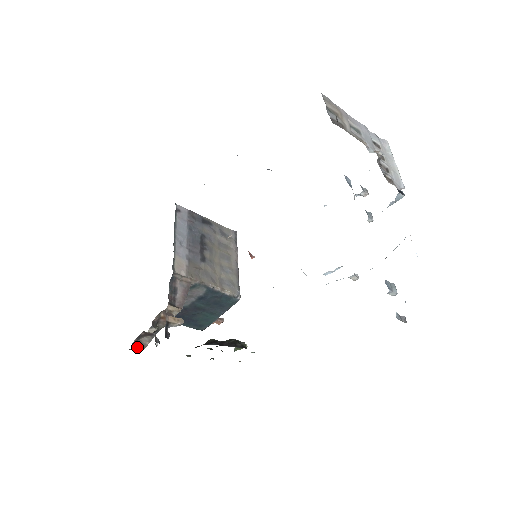
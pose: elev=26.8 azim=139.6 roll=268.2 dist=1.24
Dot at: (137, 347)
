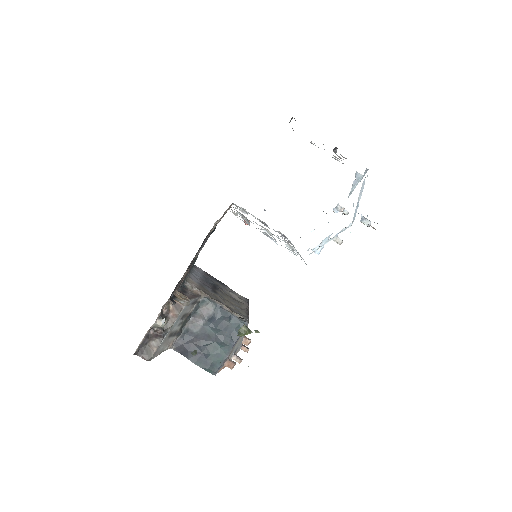
Dot at: (144, 354)
